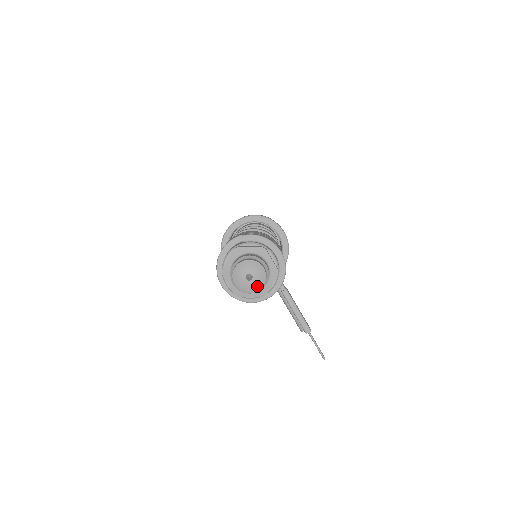
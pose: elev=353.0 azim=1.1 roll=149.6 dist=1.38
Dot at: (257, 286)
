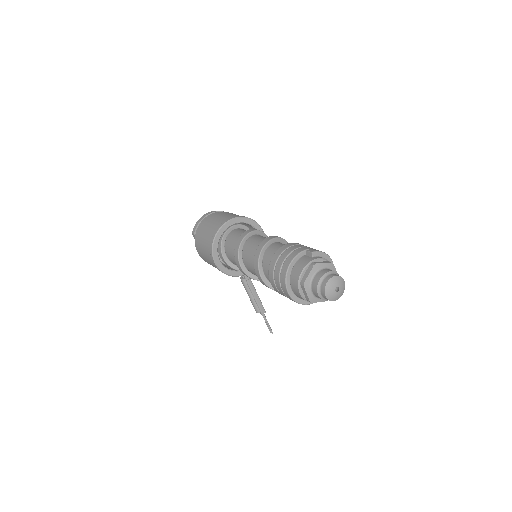
Dot at: (340, 295)
